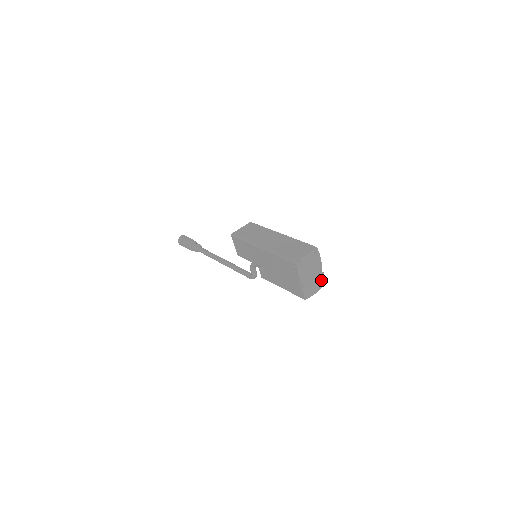
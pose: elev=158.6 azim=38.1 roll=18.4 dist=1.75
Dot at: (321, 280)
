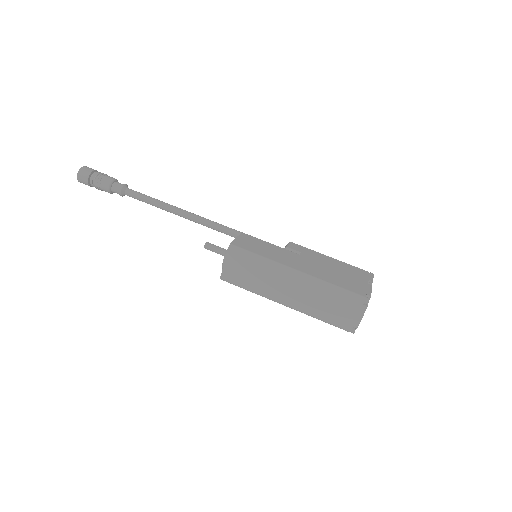
Dot at: occluded
